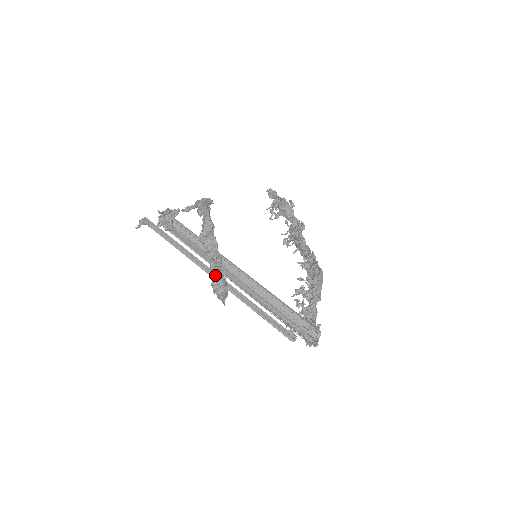
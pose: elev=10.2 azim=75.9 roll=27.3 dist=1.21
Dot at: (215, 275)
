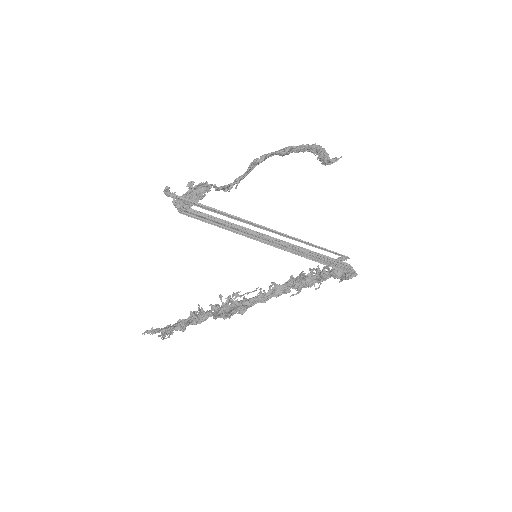
Dot at: (322, 149)
